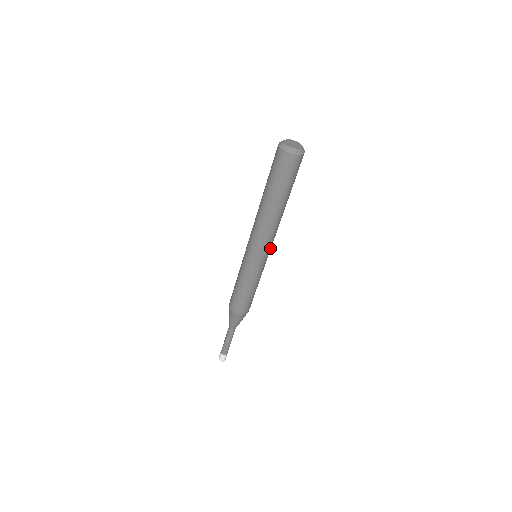
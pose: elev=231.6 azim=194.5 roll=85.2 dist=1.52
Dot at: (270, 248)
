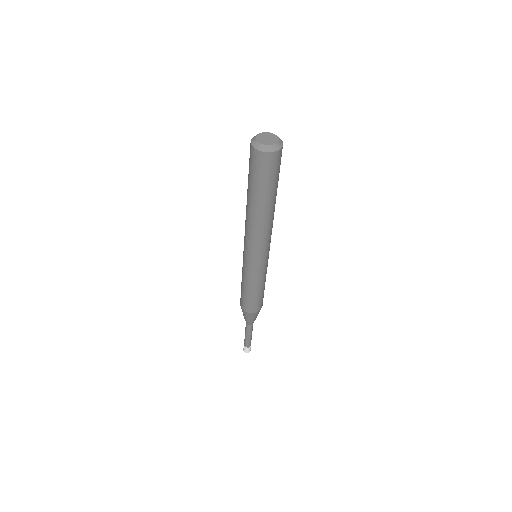
Dot at: (268, 248)
